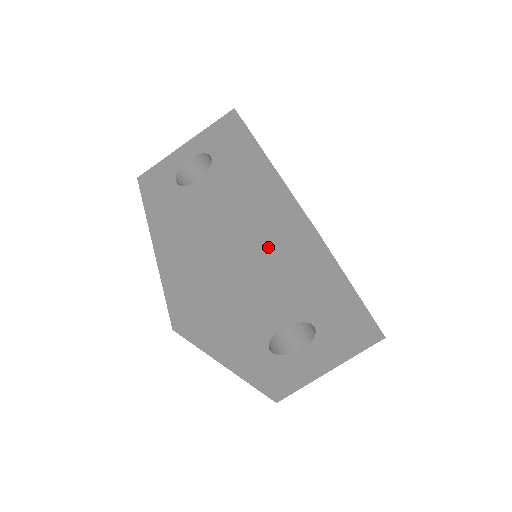
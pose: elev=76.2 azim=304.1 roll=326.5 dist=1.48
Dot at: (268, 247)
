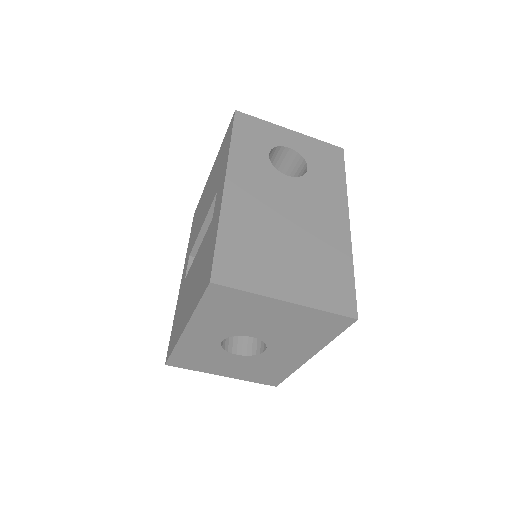
Dot at: (318, 291)
